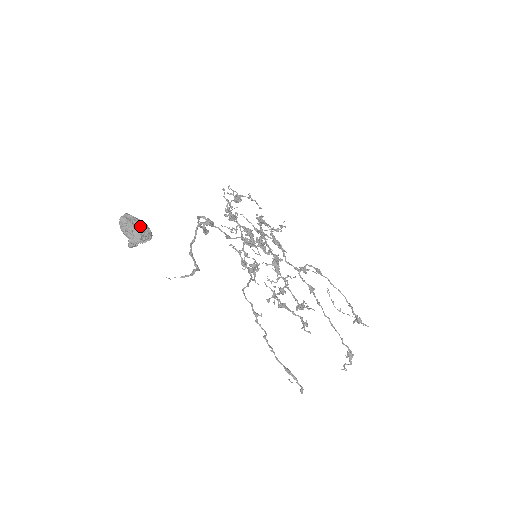
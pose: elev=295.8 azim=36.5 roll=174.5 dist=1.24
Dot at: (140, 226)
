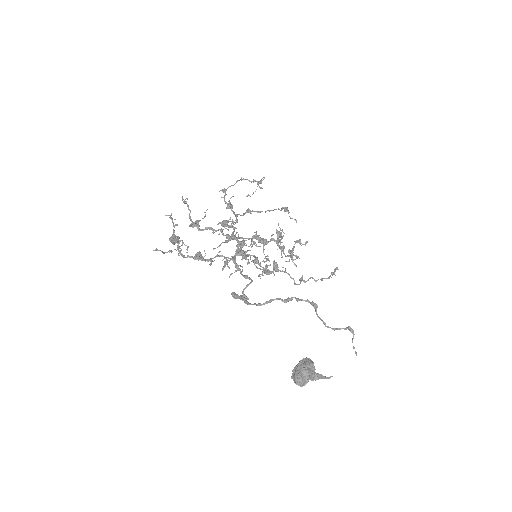
Dot at: (309, 368)
